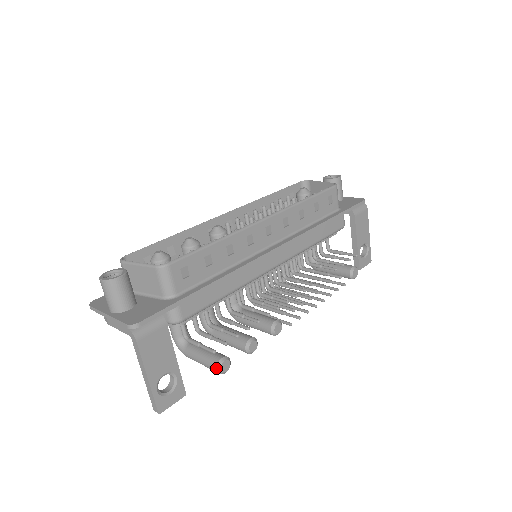
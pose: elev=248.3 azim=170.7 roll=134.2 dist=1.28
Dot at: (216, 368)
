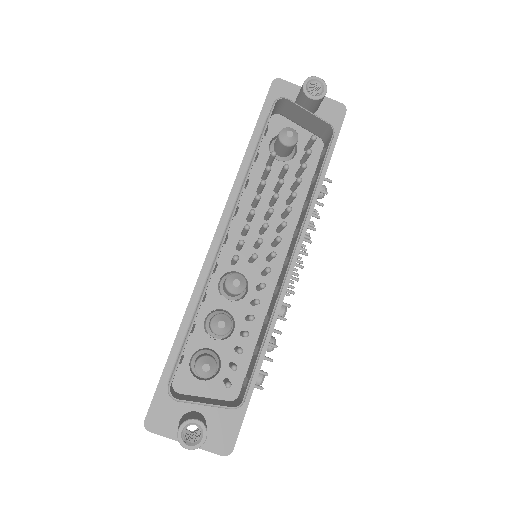
Dot at: occluded
